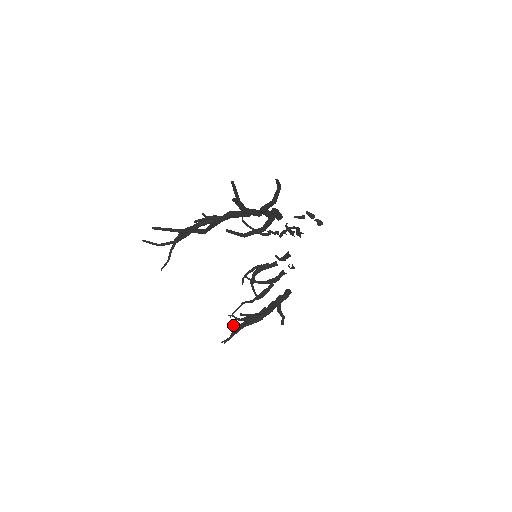
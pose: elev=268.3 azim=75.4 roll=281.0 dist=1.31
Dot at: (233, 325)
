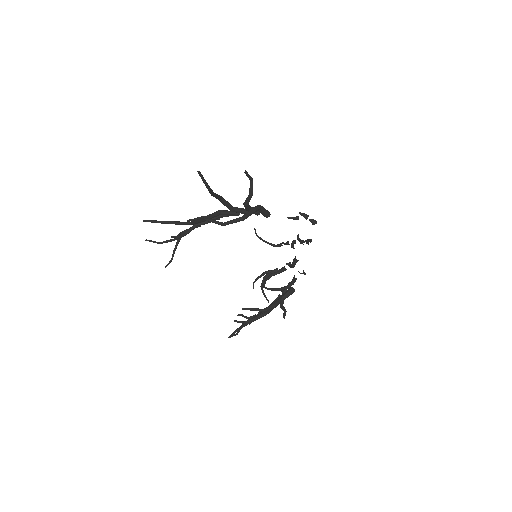
Dot at: occluded
